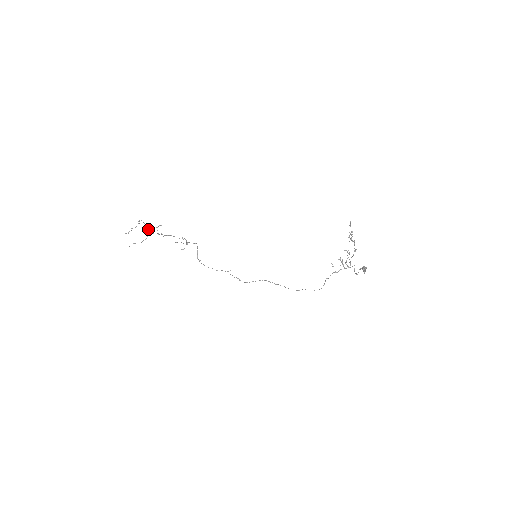
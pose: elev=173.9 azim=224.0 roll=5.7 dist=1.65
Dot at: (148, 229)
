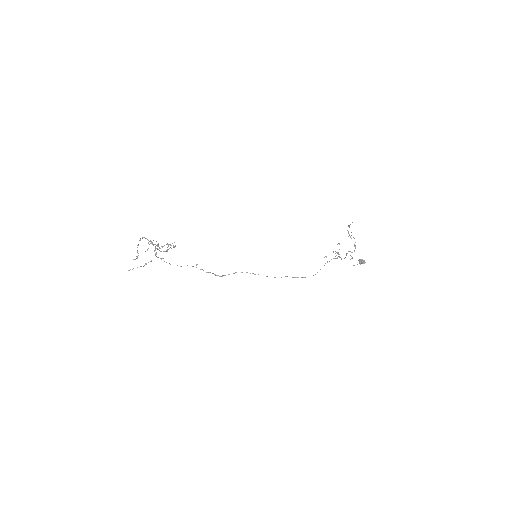
Dot at: (156, 248)
